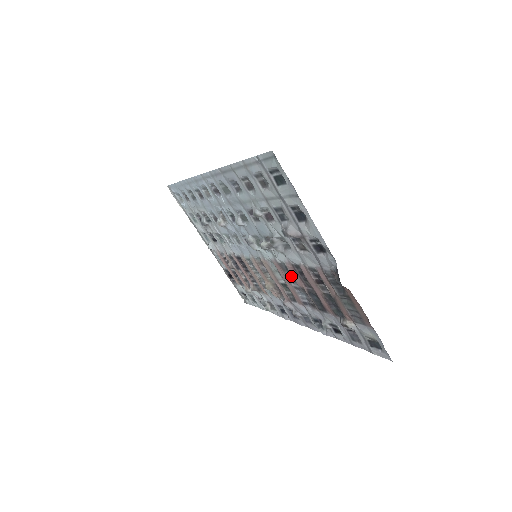
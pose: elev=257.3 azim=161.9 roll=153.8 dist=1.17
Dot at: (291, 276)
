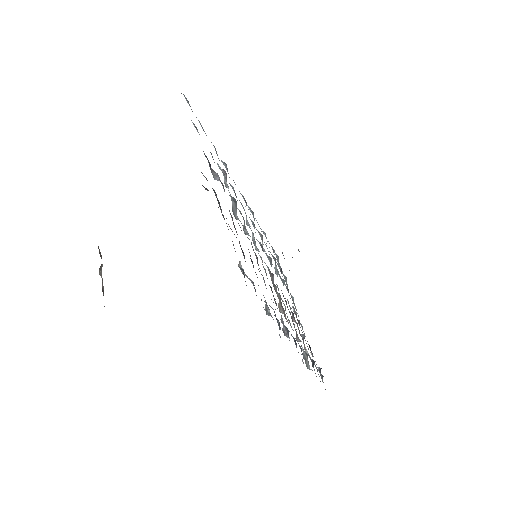
Dot at: occluded
